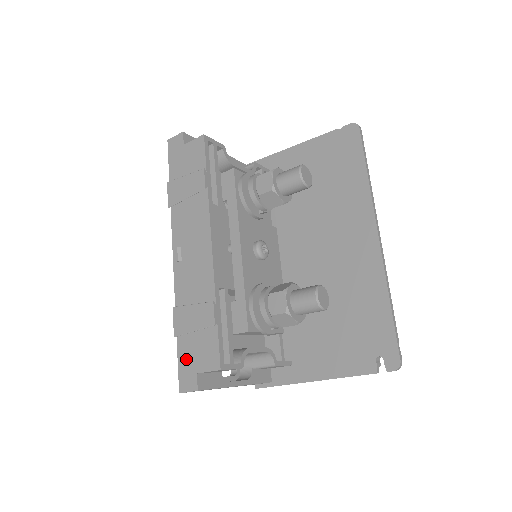
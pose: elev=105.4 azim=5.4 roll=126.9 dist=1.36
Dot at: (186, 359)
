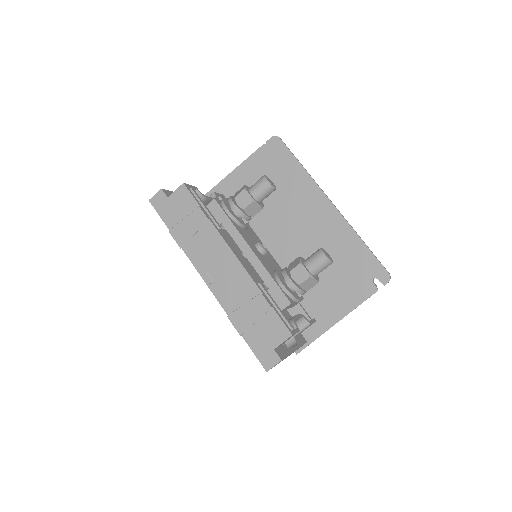
Dot at: (259, 345)
